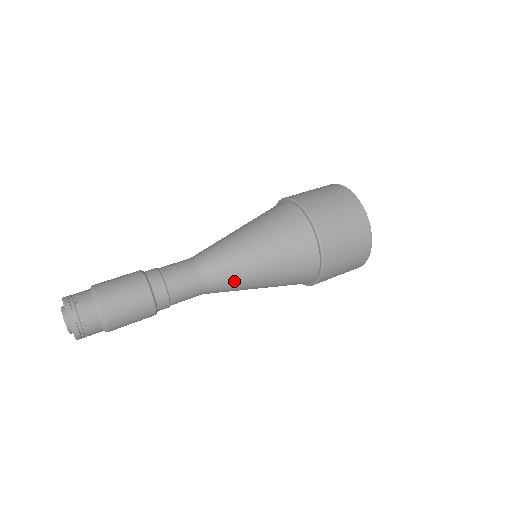
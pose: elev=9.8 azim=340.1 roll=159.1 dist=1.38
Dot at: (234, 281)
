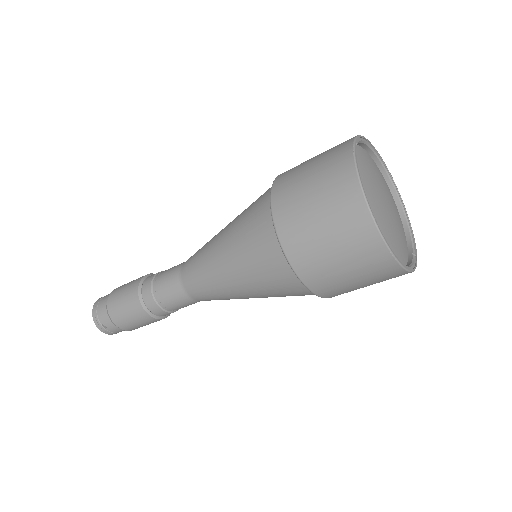
Dot at: (200, 265)
